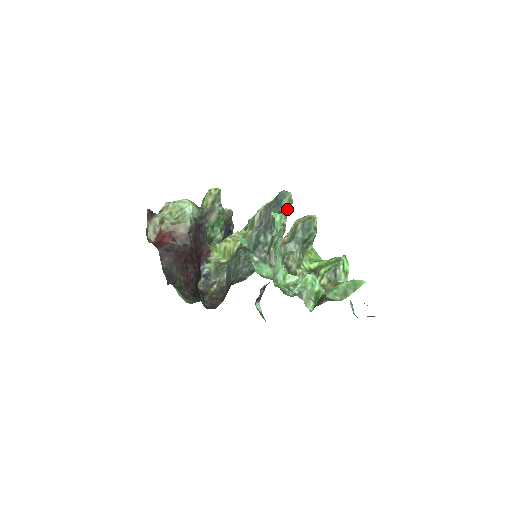
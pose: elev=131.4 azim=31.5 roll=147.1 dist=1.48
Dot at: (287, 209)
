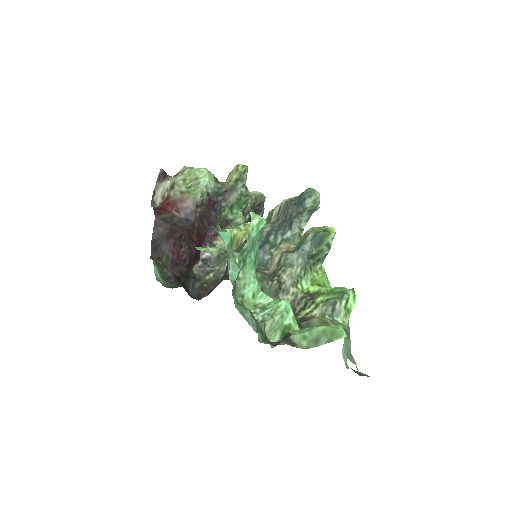
Dot at: (310, 211)
